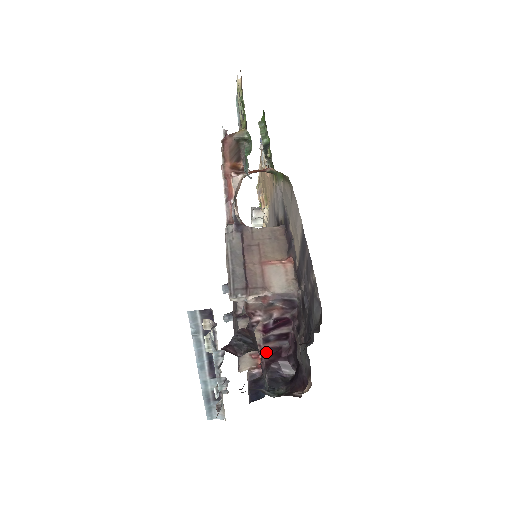
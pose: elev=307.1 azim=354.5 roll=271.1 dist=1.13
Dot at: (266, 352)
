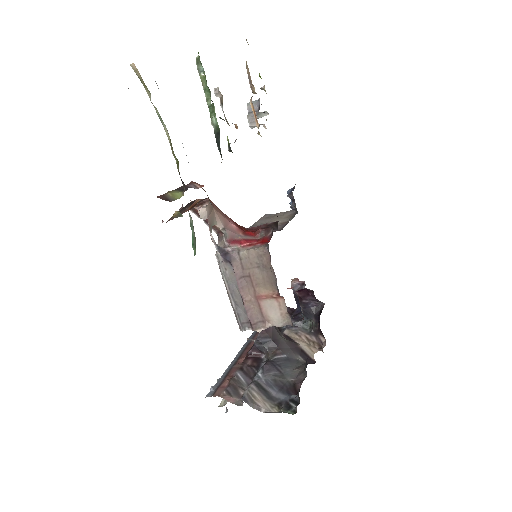
Dot at: (296, 291)
